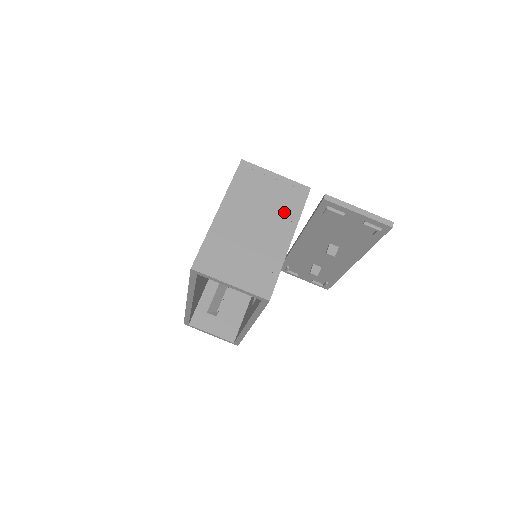
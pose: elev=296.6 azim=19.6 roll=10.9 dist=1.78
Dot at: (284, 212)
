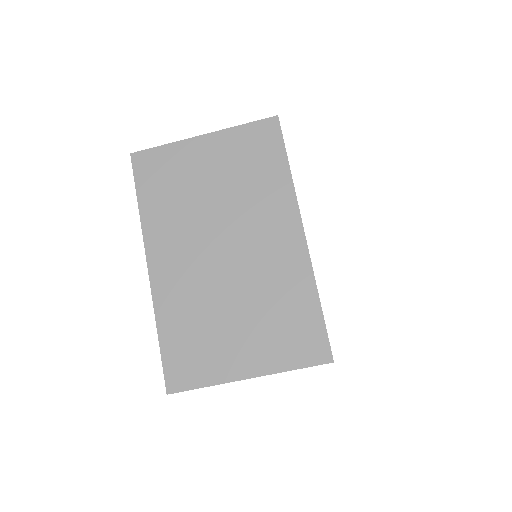
Dot at: occluded
